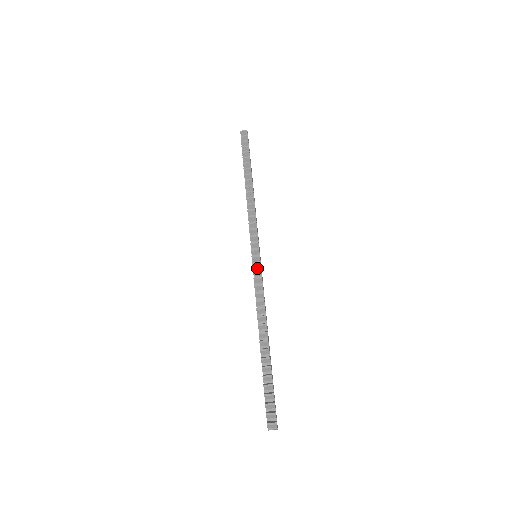
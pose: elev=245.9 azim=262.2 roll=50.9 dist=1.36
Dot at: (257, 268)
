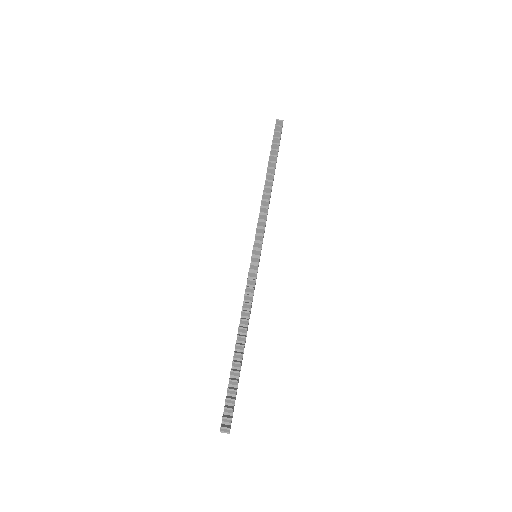
Dot at: (254, 269)
